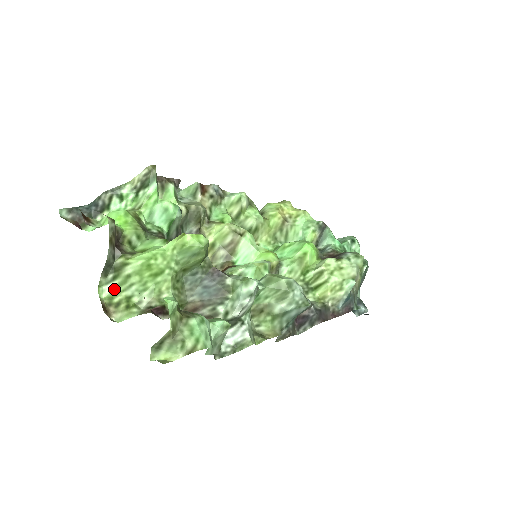
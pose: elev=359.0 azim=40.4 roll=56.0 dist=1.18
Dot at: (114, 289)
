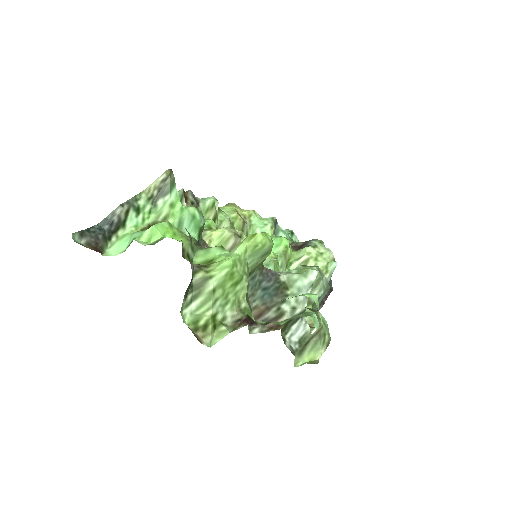
Dot at: (195, 311)
